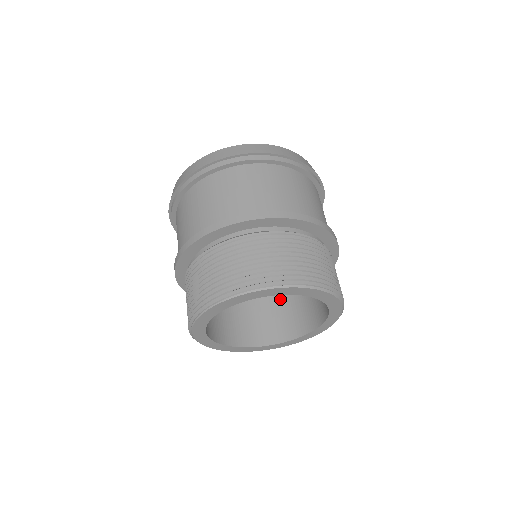
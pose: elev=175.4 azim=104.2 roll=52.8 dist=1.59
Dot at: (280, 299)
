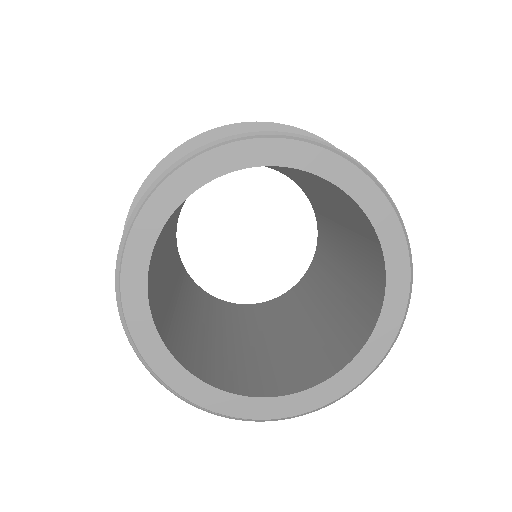
Dot at: (304, 343)
